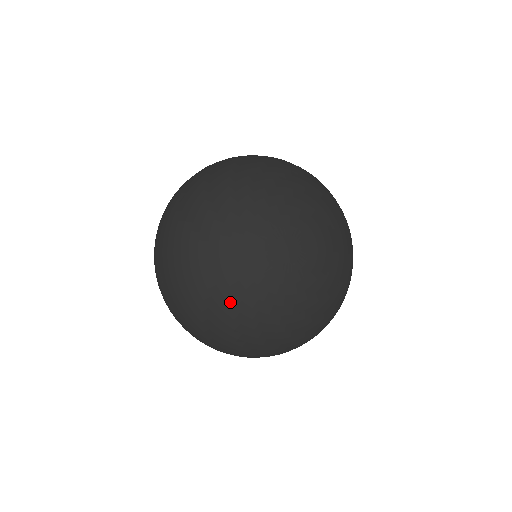
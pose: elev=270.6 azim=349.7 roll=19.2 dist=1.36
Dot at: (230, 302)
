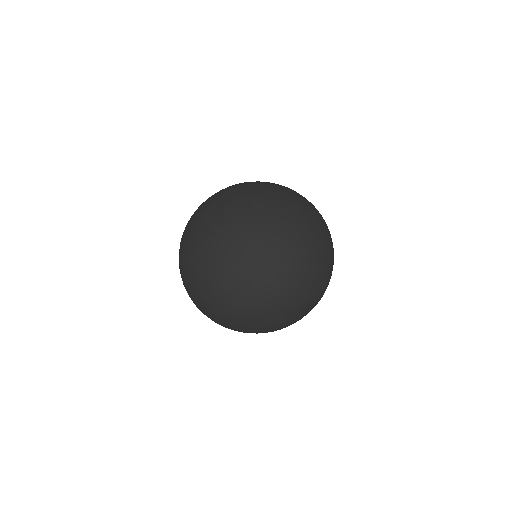
Dot at: (220, 279)
